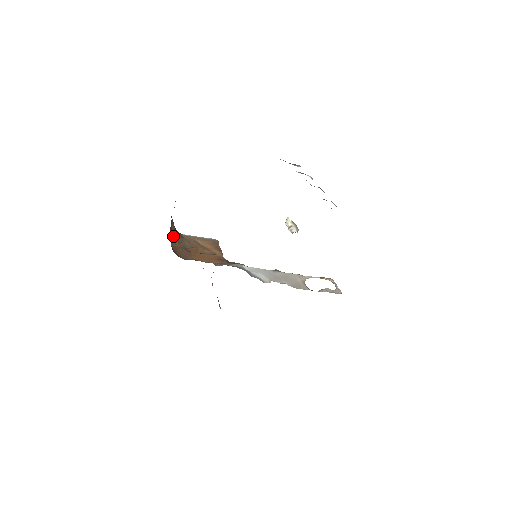
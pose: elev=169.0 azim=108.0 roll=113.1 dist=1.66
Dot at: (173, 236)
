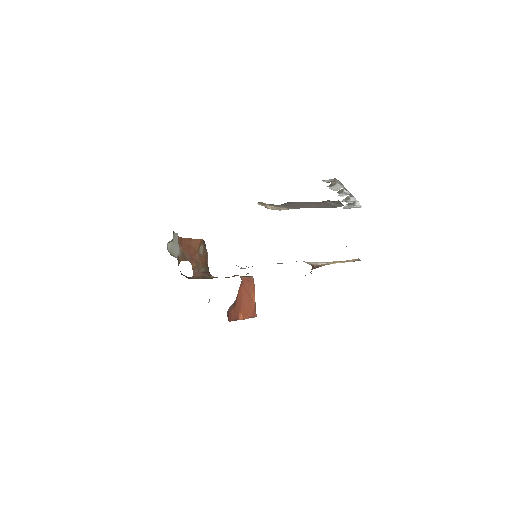
Dot at: (199, 274)
